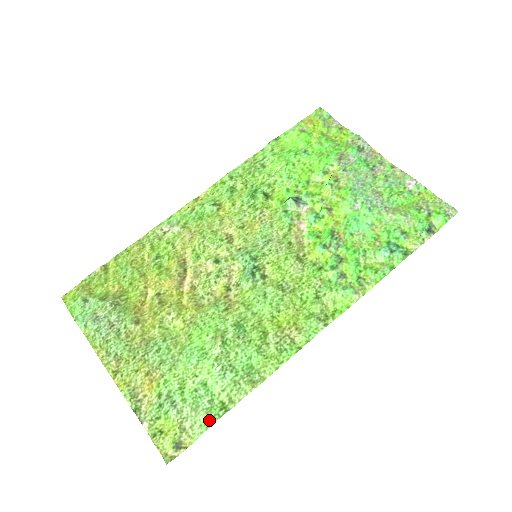
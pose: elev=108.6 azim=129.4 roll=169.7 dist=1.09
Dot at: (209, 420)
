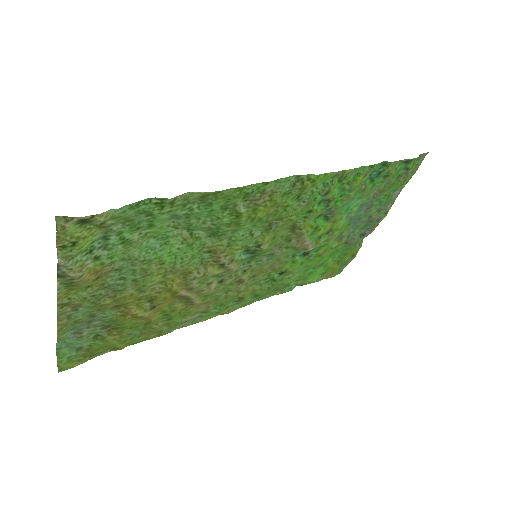
Dot at: (137, 207)
